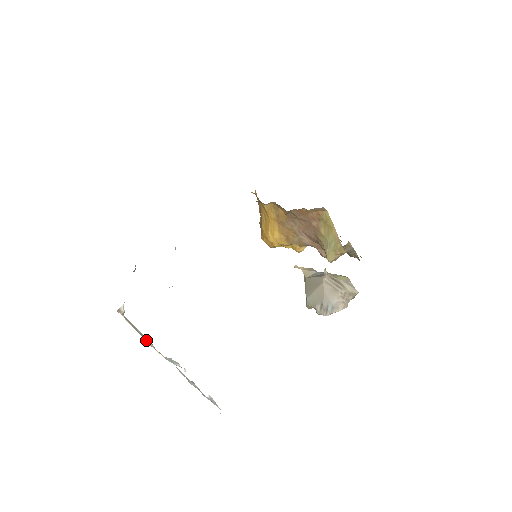
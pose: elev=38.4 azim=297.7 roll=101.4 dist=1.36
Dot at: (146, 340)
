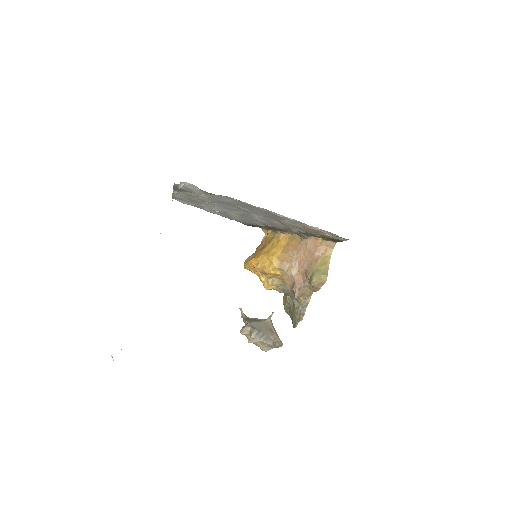
Dot at: occluded
